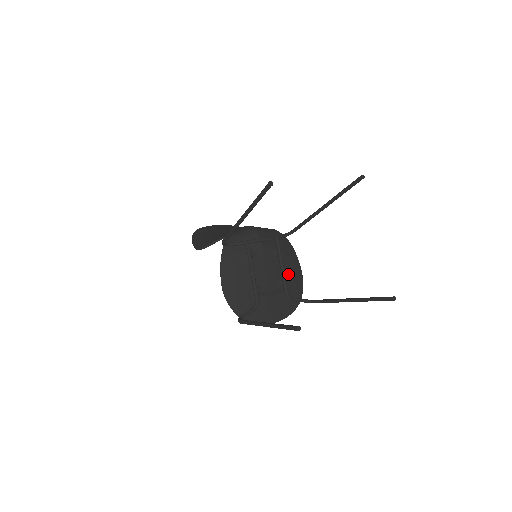
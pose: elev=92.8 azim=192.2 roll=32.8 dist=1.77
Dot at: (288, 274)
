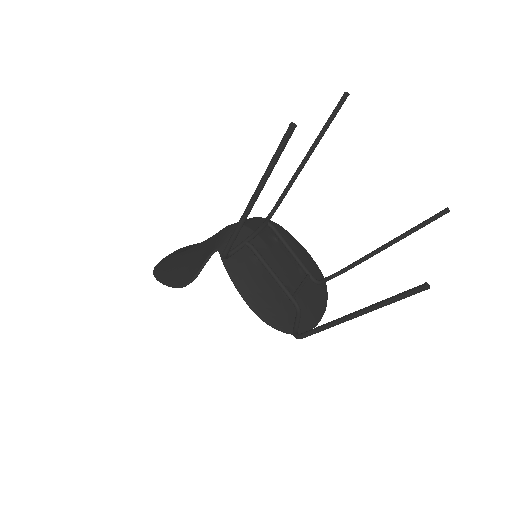
Dot at: (299, 257)
